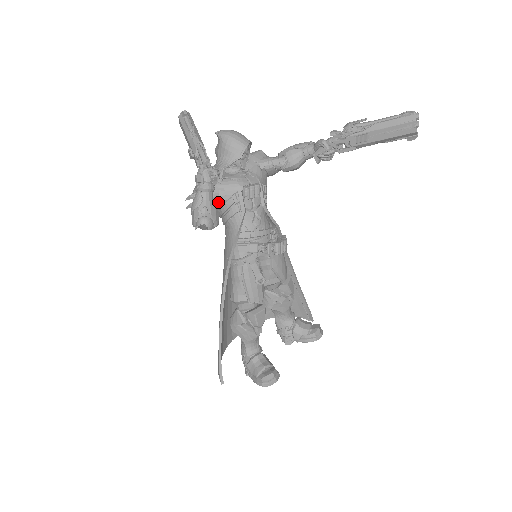
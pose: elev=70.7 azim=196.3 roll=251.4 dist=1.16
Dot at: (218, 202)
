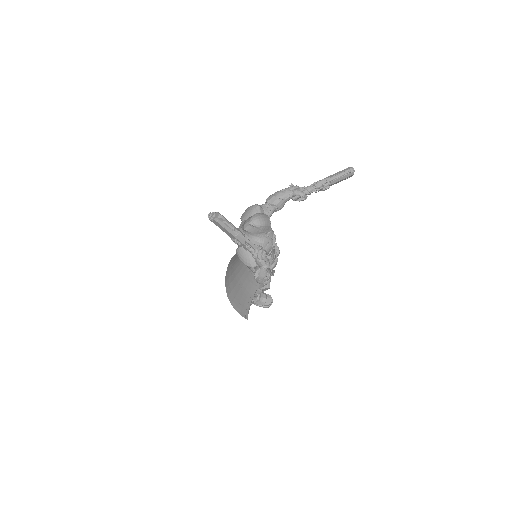
Dot at: occluded
